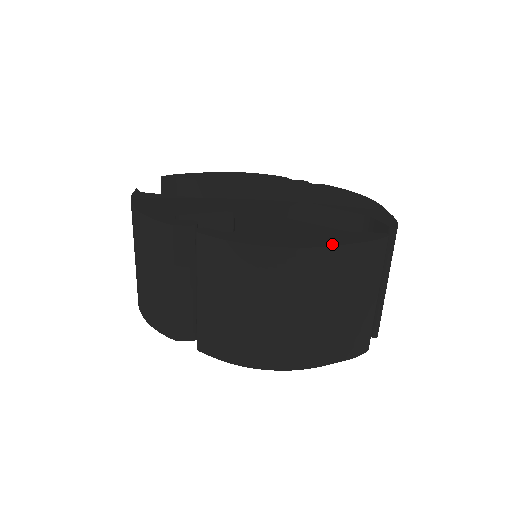
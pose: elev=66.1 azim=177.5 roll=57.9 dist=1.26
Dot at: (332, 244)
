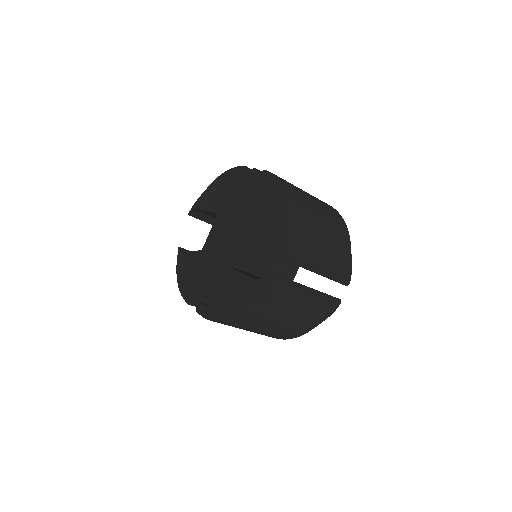
Dot at: (244, 307)
